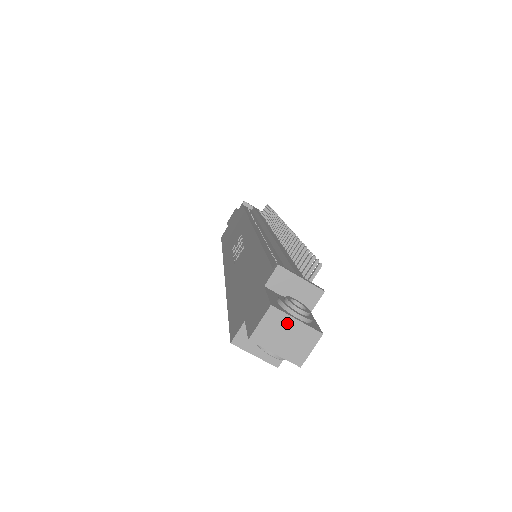
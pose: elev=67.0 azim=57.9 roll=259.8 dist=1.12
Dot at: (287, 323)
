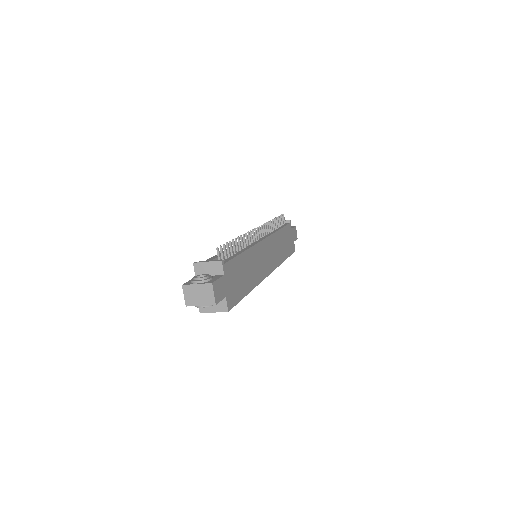
Dot at: (194, 289)
